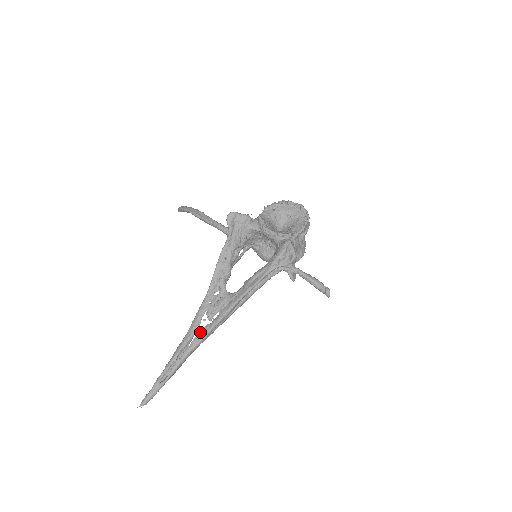
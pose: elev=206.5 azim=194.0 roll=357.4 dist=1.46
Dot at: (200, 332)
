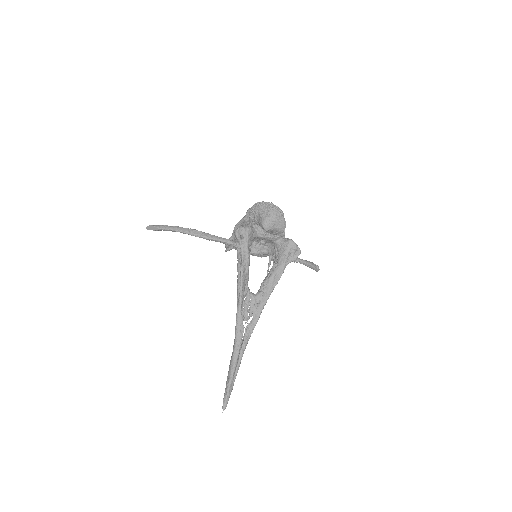
Dot at: (246, 334)
